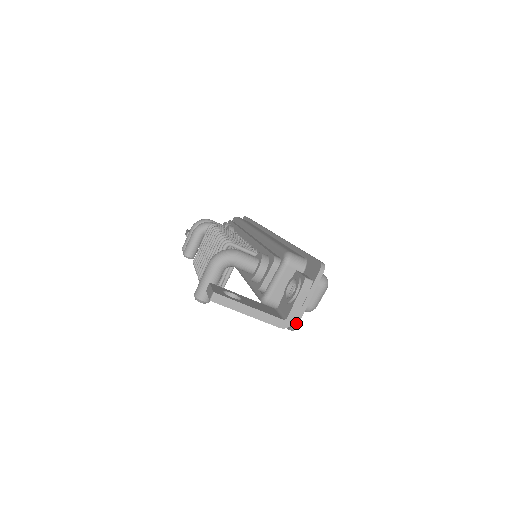
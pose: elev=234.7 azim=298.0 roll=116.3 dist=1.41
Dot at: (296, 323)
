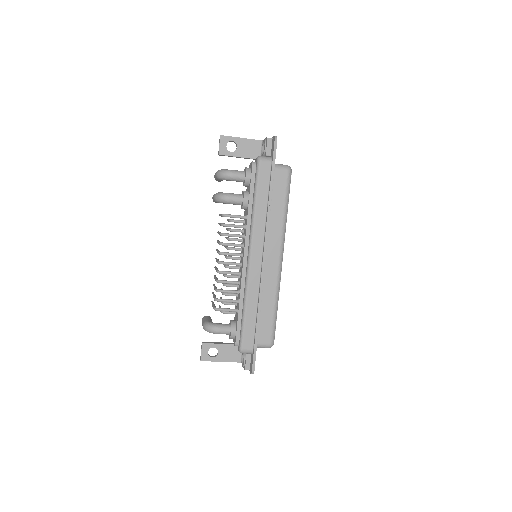
Dot at: occluded
